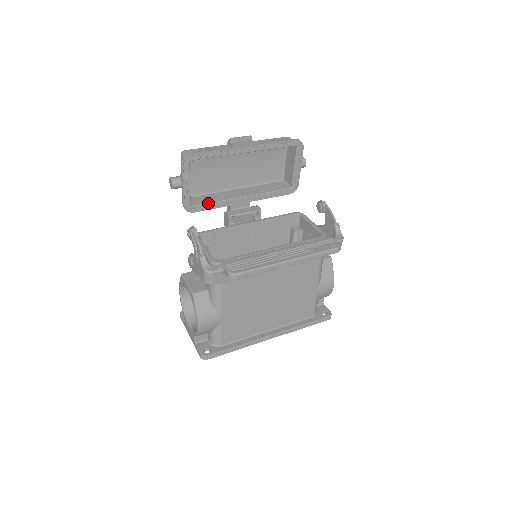
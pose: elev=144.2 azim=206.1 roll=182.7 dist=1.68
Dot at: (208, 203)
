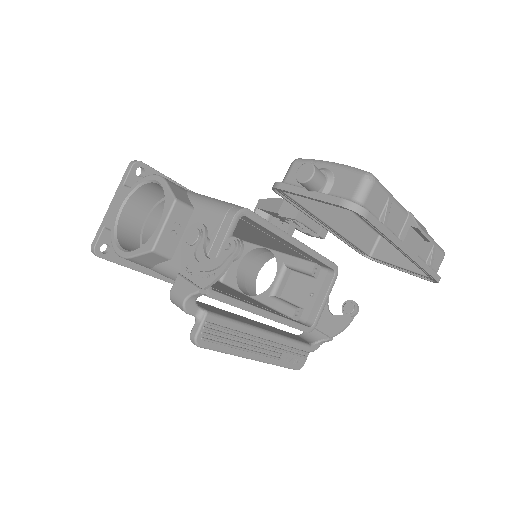
Dot at: (300, 204)
